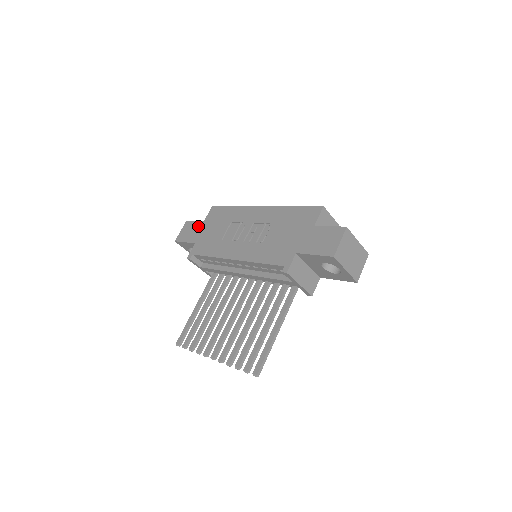
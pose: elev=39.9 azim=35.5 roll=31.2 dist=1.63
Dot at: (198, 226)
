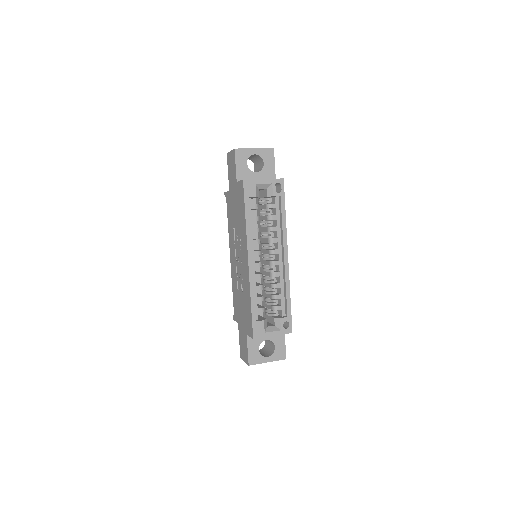
Dot at: (234, 178)
